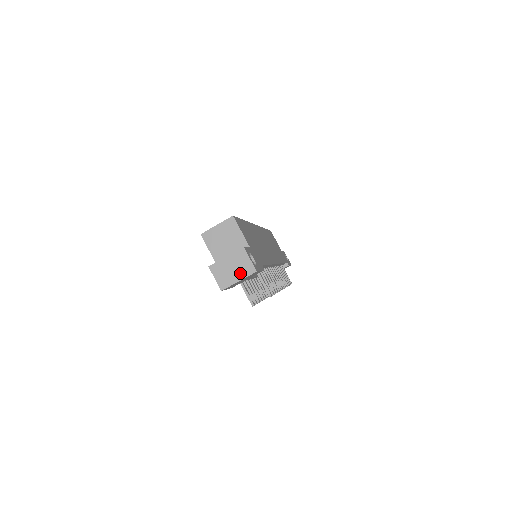
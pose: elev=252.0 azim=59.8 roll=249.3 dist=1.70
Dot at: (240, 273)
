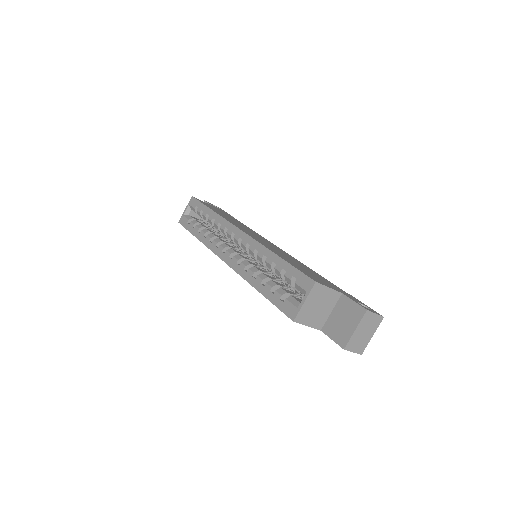
Dot at: (372, 330)
